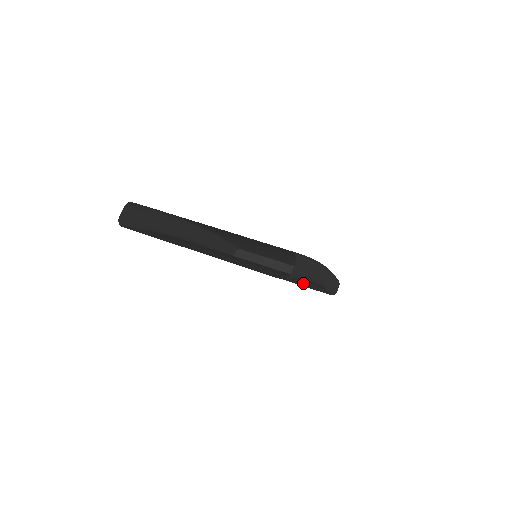
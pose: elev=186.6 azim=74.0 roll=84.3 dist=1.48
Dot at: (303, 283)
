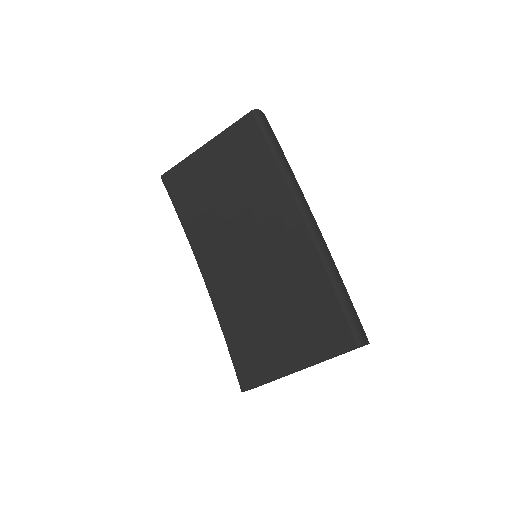
Dot at: (315, 325)
